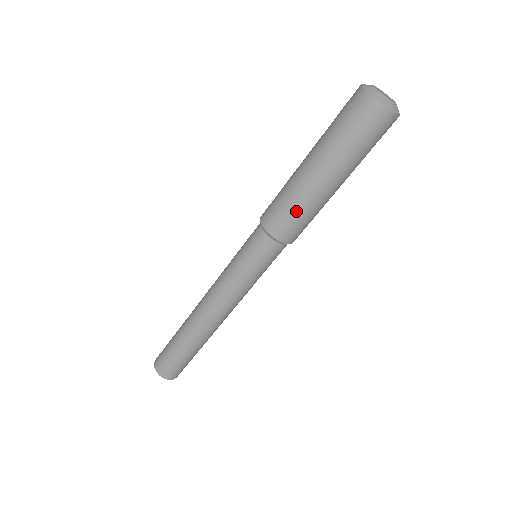
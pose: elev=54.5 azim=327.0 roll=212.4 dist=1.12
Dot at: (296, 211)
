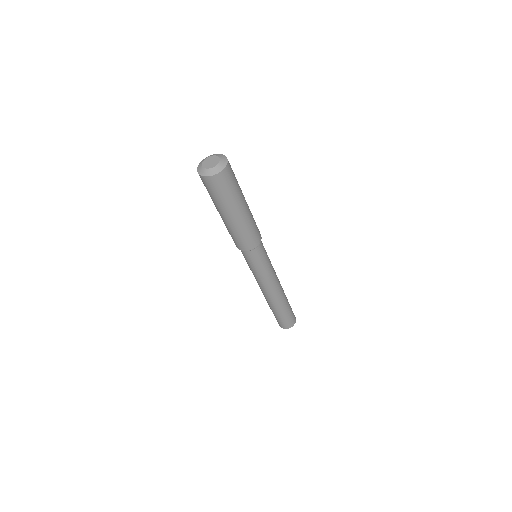
Dot at: (248, 233)
